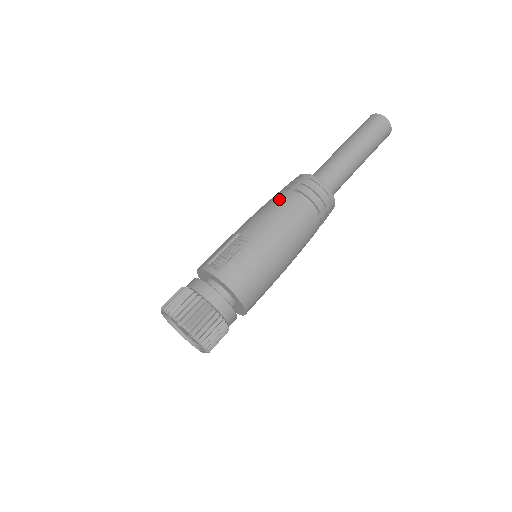
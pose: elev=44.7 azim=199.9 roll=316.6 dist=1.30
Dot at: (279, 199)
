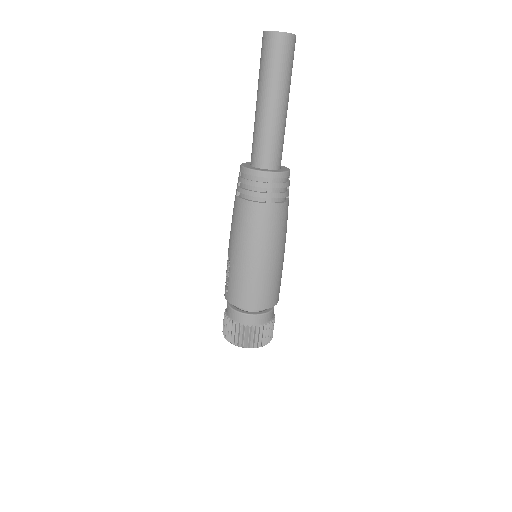
Dot at: (233, 208)
